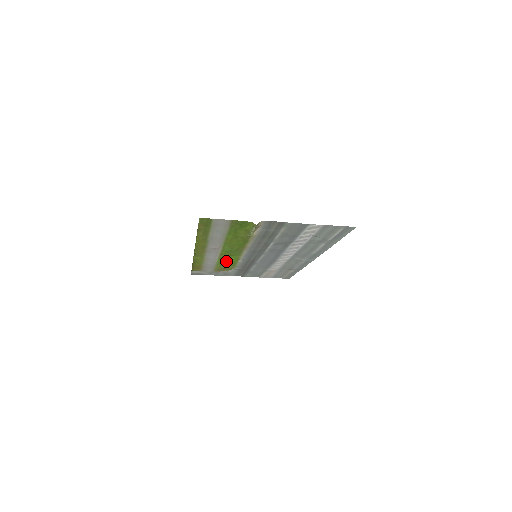
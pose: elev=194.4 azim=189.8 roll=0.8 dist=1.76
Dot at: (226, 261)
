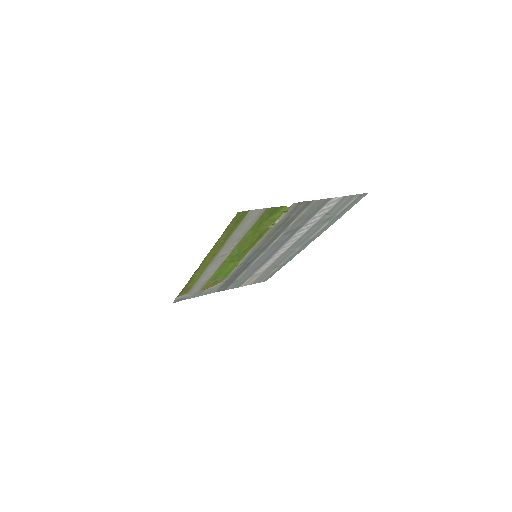
Dot at: (221, 272)
